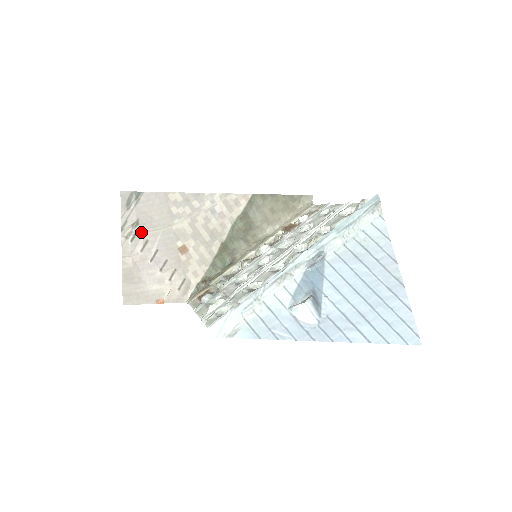
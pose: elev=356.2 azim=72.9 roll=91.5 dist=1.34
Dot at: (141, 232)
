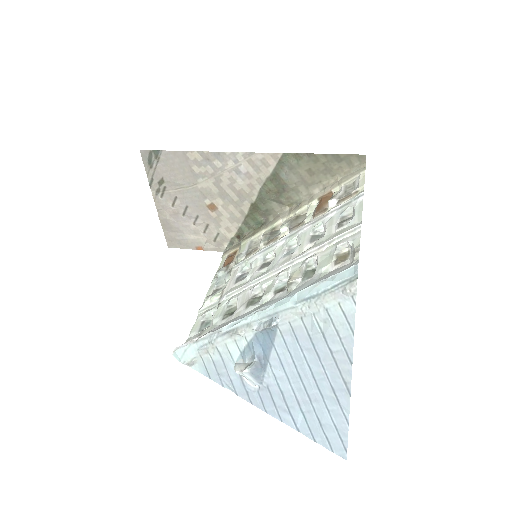
Dot at: (168, 189)
